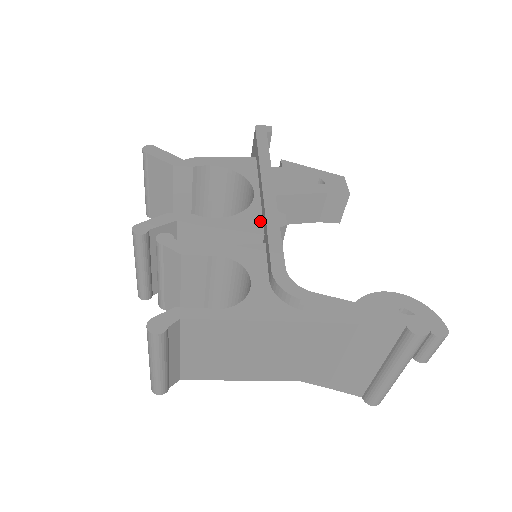
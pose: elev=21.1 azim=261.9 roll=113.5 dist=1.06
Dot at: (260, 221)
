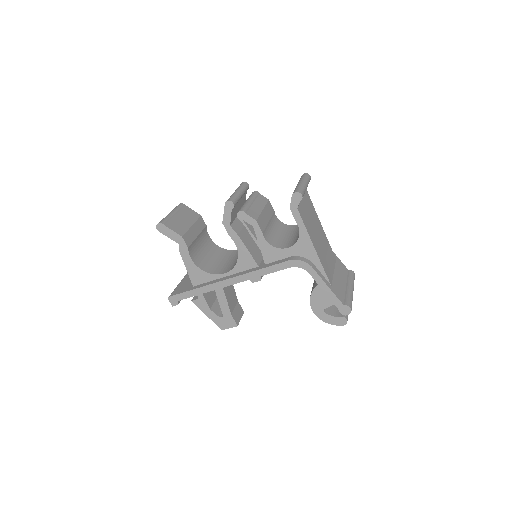
Dot at: occluded
